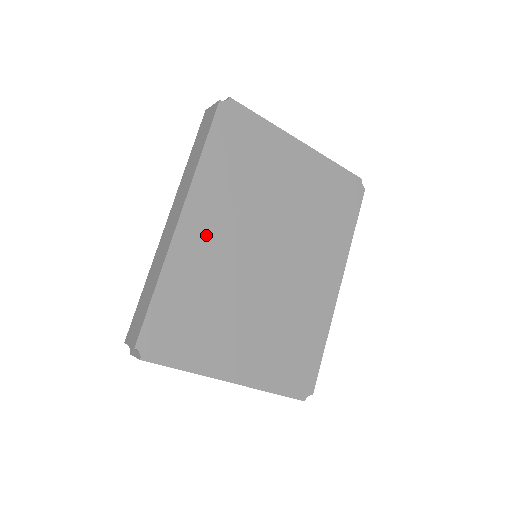
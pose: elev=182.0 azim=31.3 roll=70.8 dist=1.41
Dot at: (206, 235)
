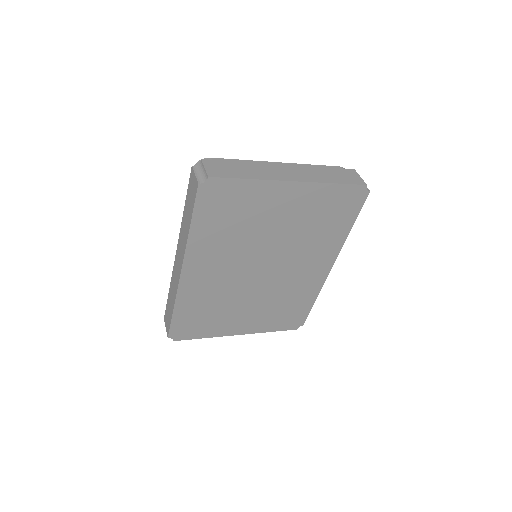
Dot at: (205, 275)
